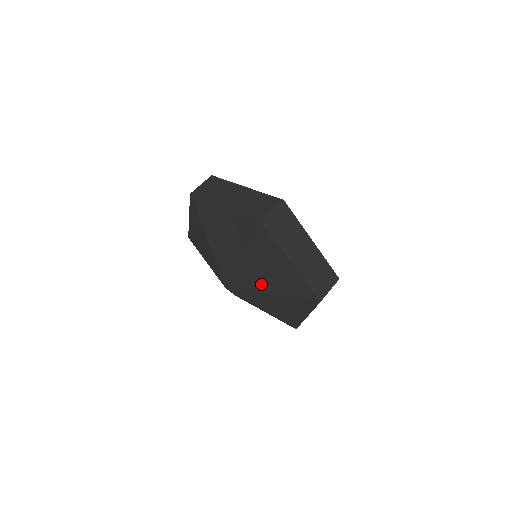
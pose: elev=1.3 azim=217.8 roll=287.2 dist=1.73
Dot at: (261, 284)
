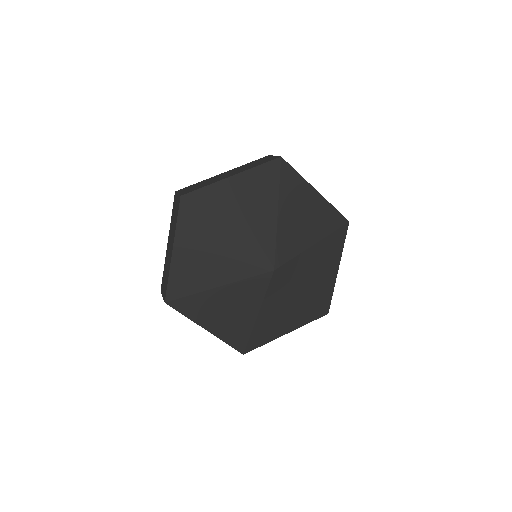
Dot at: (303, 237)
